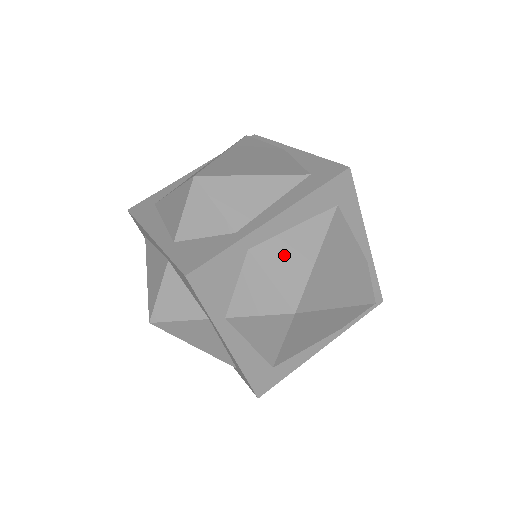
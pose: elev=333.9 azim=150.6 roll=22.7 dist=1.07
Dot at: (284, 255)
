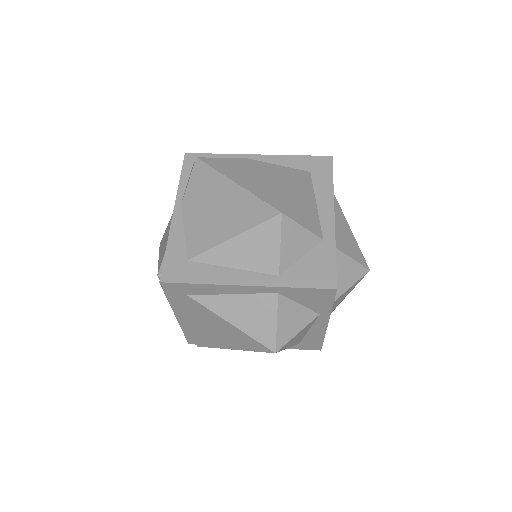
Dot at: (343, 238)
